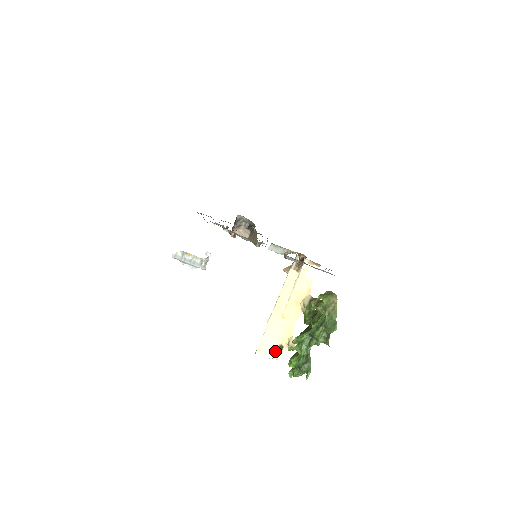
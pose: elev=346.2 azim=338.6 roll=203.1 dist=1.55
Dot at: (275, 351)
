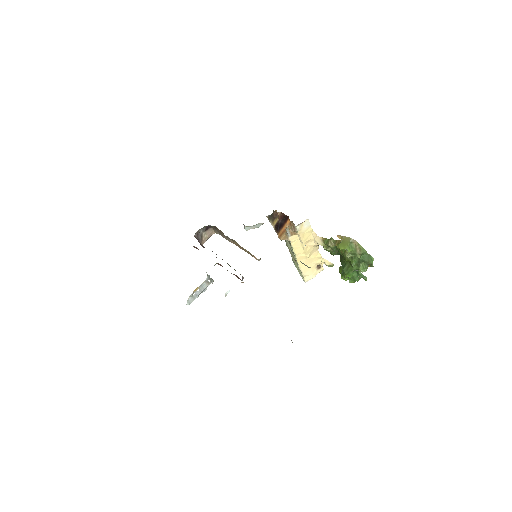
Dot at: (317, 271)
